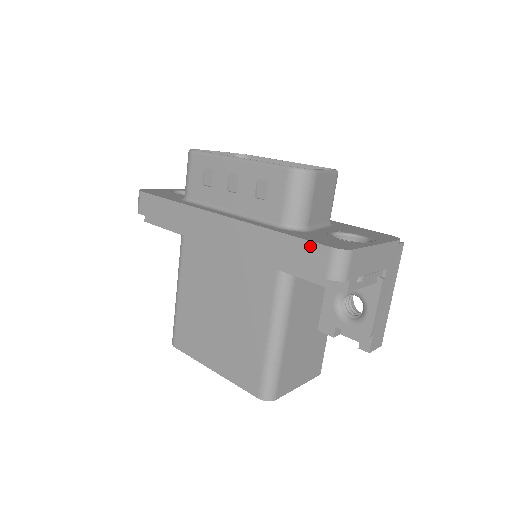
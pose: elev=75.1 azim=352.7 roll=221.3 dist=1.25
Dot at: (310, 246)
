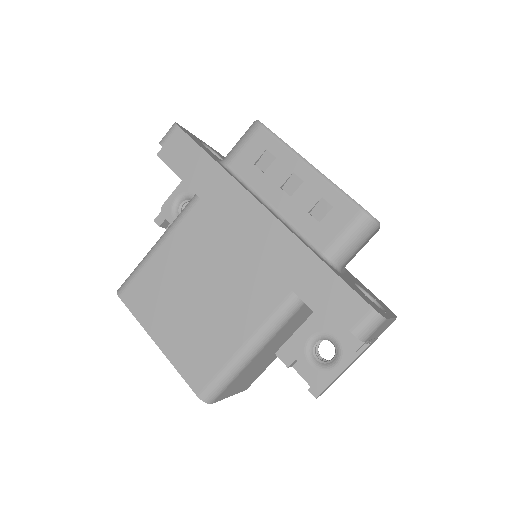
Dot at: (351, 294)
